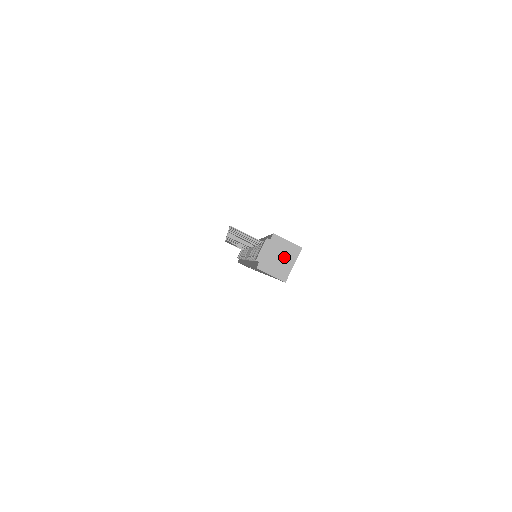
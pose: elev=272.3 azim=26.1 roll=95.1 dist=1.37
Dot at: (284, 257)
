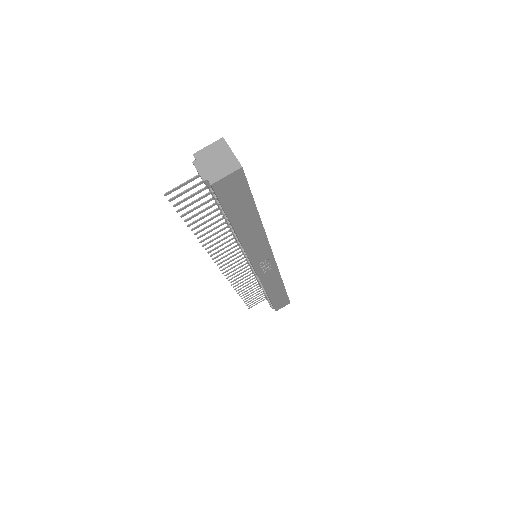
Dot at: (219, 156)
